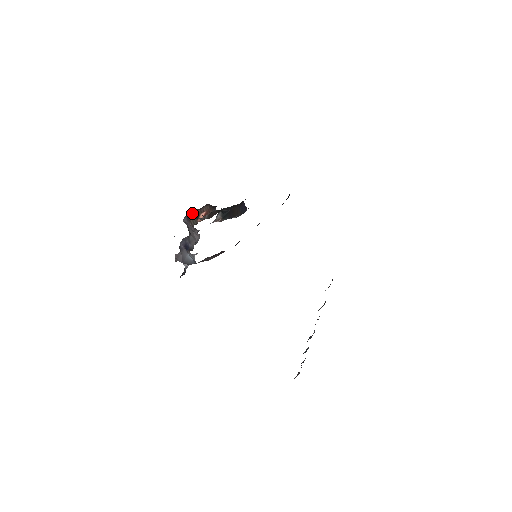
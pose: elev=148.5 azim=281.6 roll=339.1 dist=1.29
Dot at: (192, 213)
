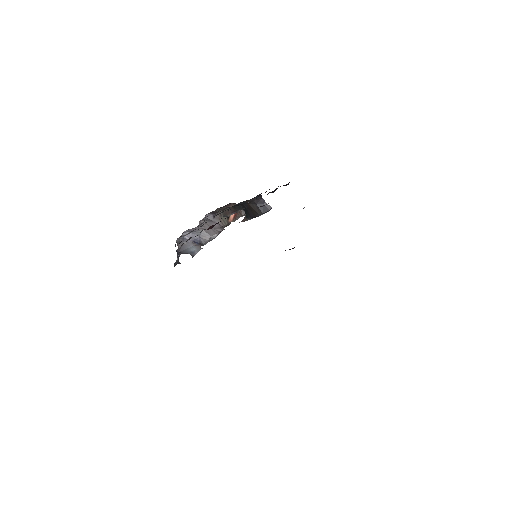
Dot at: (216, 211)
